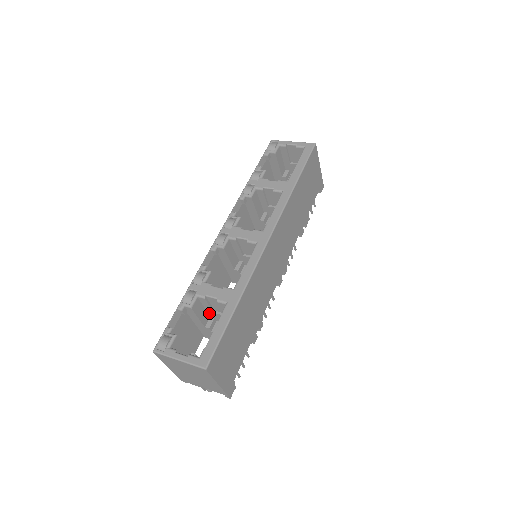
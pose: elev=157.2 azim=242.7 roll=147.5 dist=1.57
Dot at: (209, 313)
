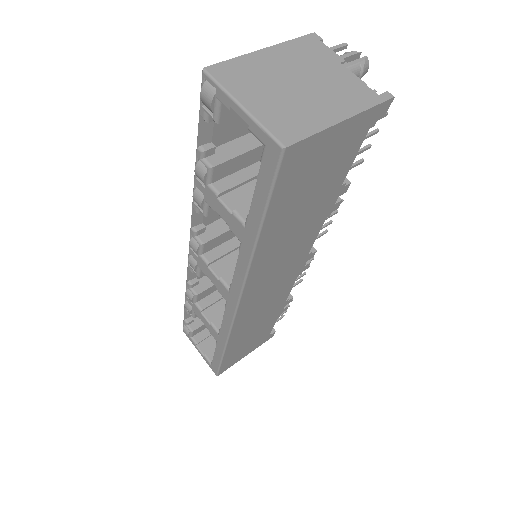
Dot at: occluded
